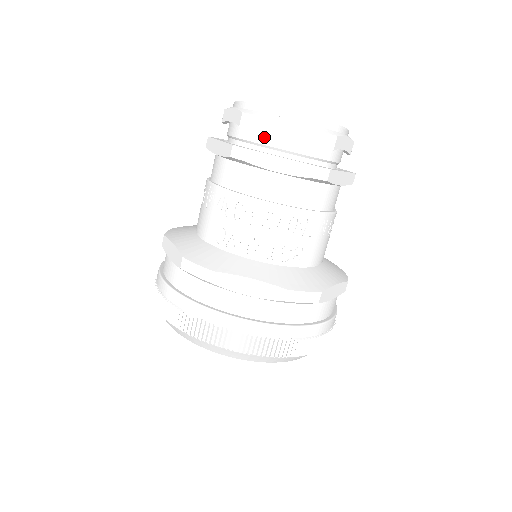
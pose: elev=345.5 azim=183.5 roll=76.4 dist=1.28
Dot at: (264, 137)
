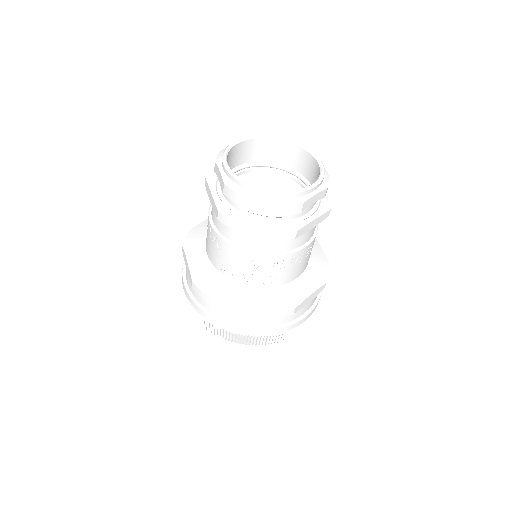
Dot at: occluded
